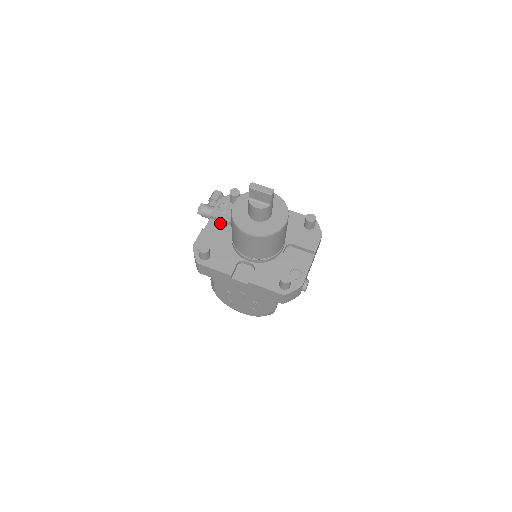
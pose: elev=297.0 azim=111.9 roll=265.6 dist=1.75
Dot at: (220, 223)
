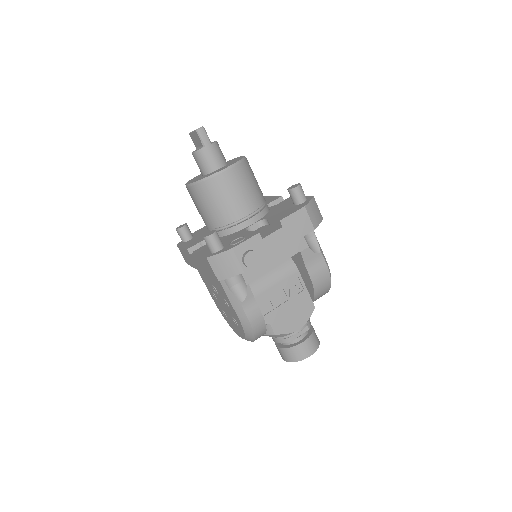
Dot at: occluded
